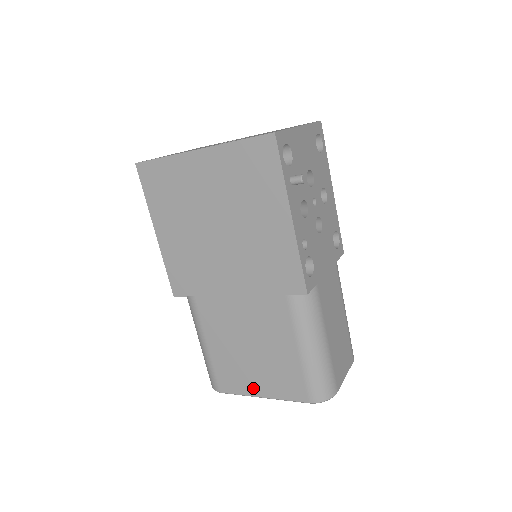
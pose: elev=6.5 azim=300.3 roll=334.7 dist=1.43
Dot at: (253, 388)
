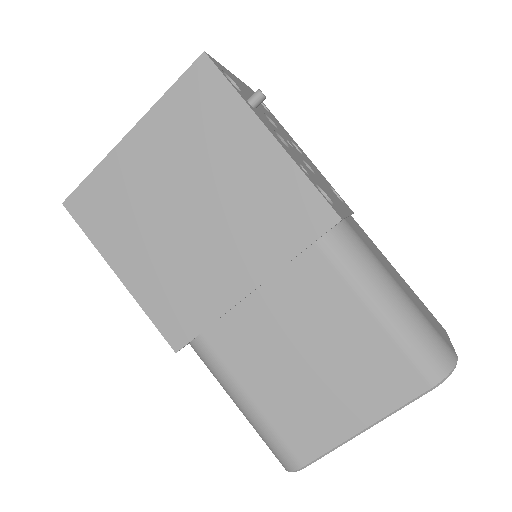
Dot at: (344, 423)
